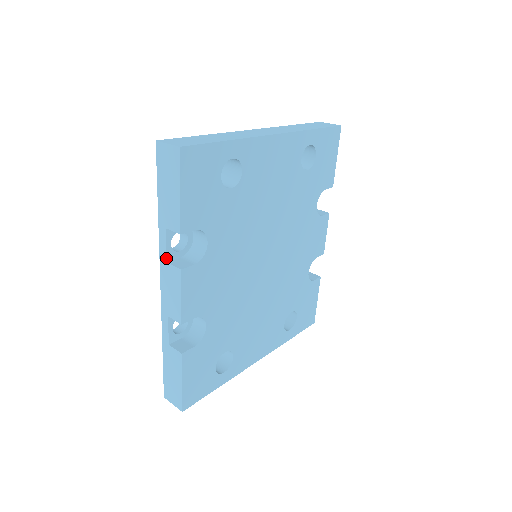
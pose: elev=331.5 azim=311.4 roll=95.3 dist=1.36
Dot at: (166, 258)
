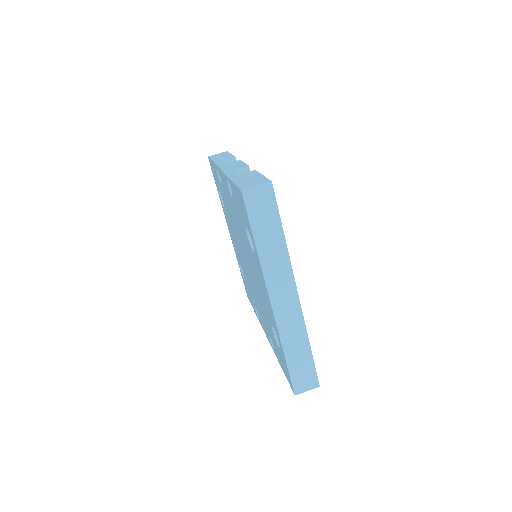
Dot at: occluded
